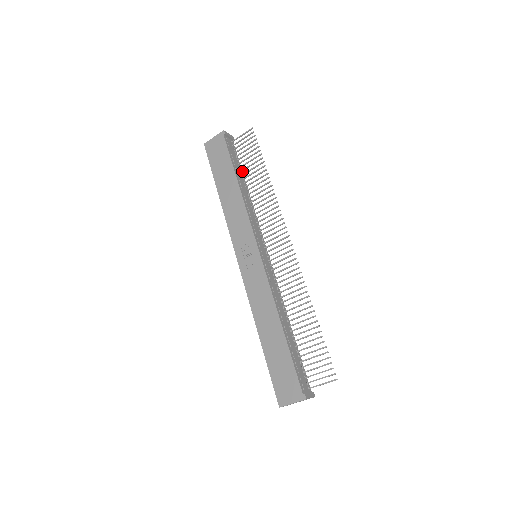
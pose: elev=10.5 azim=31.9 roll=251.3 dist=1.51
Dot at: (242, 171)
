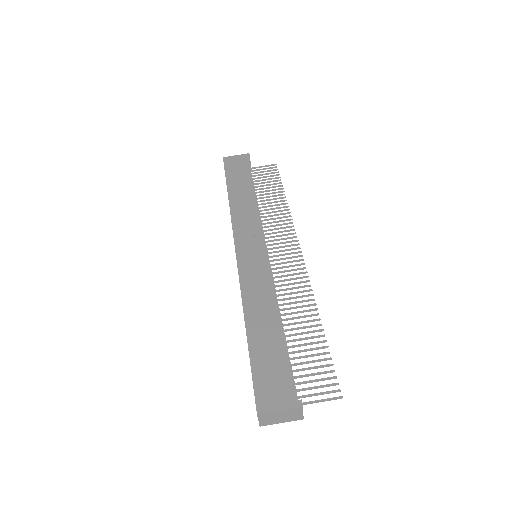
Dot at: occluded
